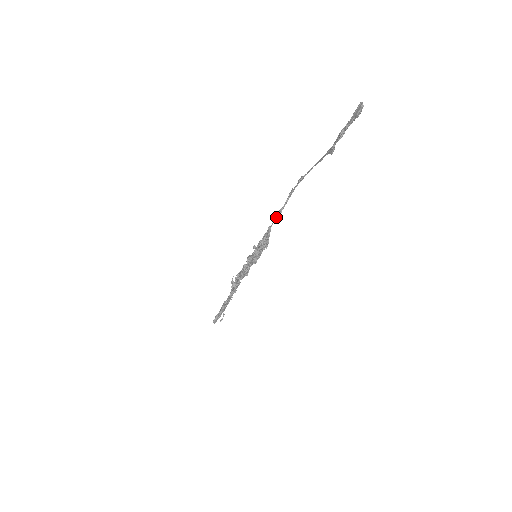
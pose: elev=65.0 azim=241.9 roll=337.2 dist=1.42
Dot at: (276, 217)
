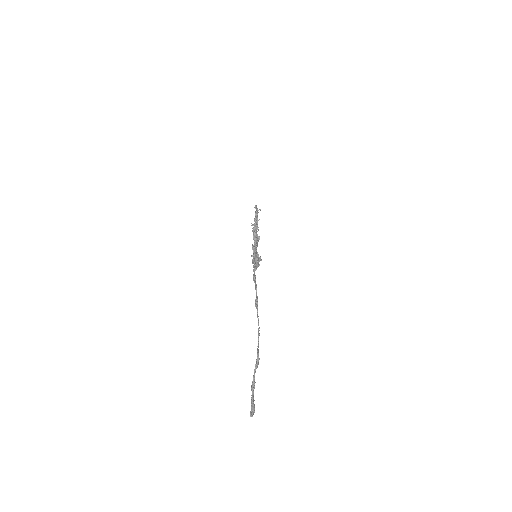
Dot at: (254, 278)
